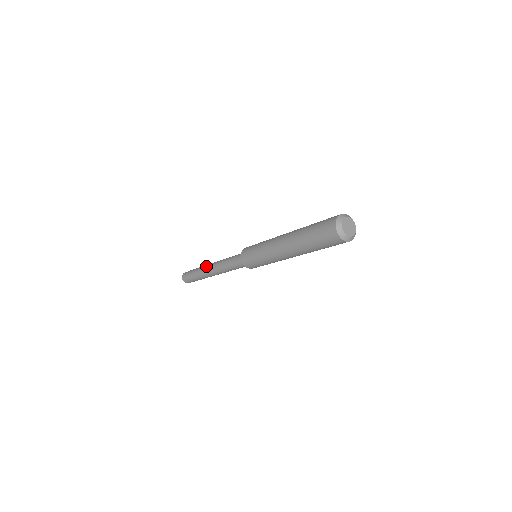
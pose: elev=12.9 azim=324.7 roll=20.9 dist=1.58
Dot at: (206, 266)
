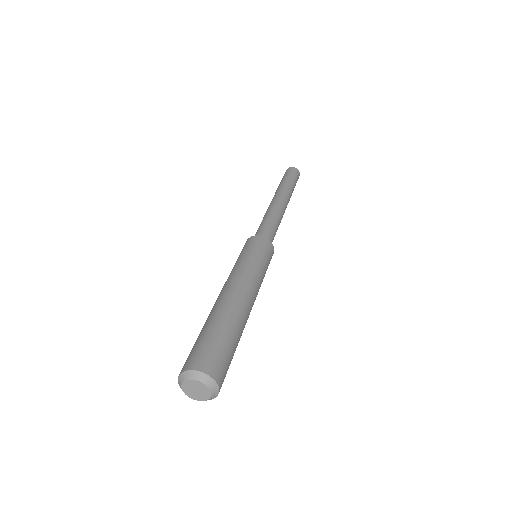
Dot at: (277, 193)
